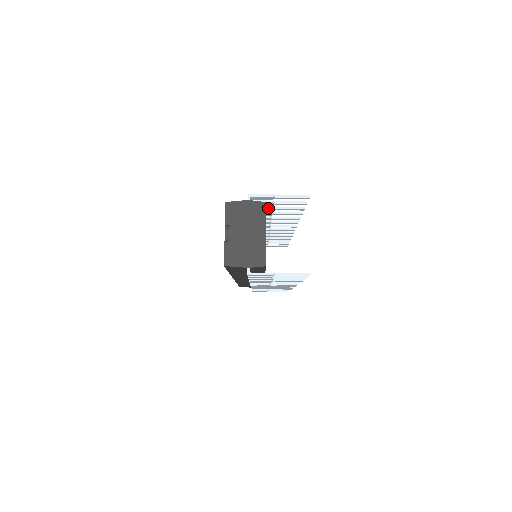
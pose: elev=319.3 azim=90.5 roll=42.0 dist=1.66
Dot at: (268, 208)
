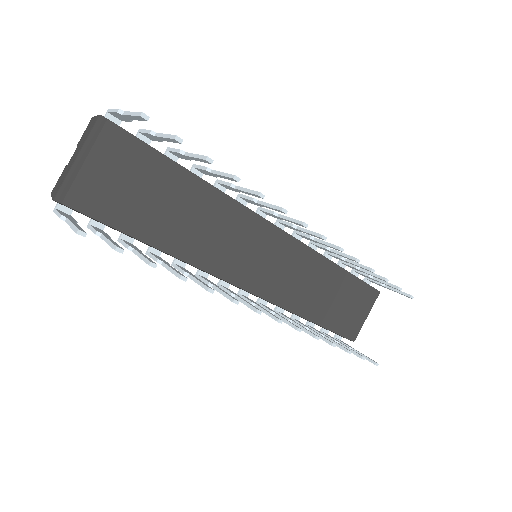
Dot at: (177, 152)
